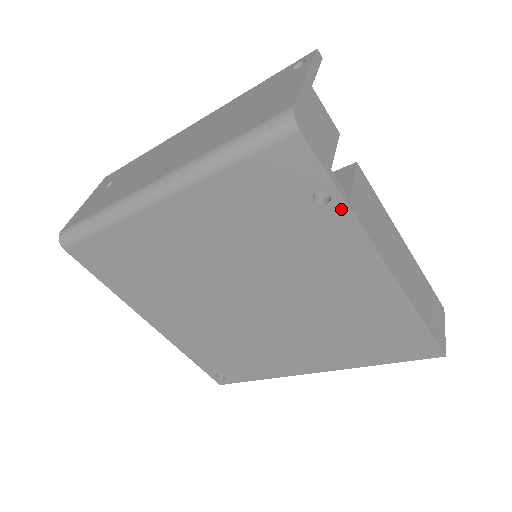
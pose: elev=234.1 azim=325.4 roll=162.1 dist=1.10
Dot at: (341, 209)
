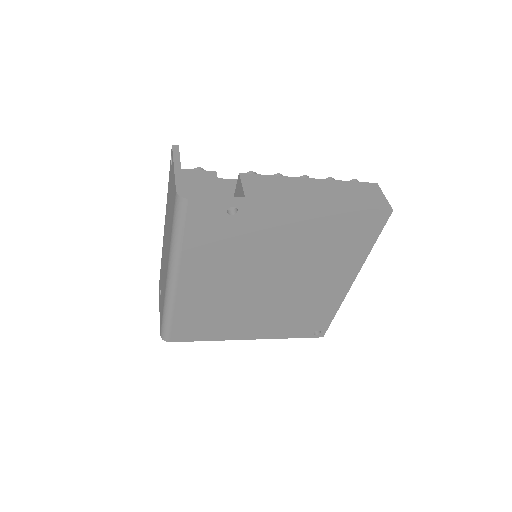
Dot at: (245, 206)
